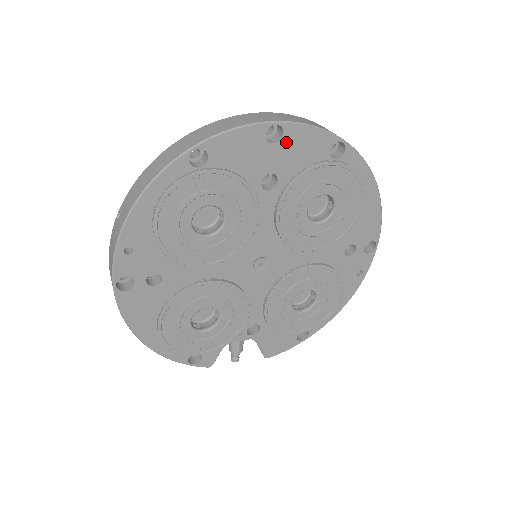
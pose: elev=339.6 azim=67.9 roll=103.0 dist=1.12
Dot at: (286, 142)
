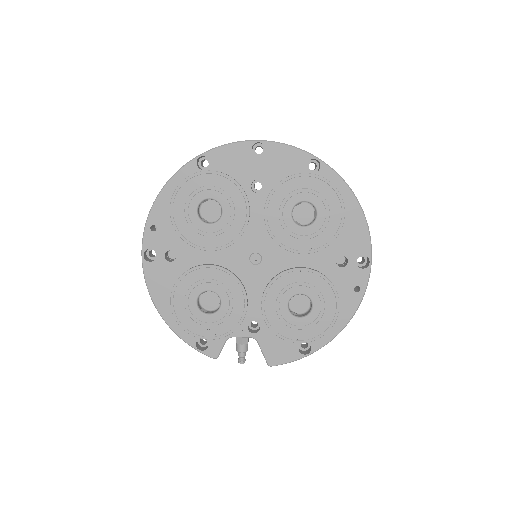
Dot at: (268, 156)
